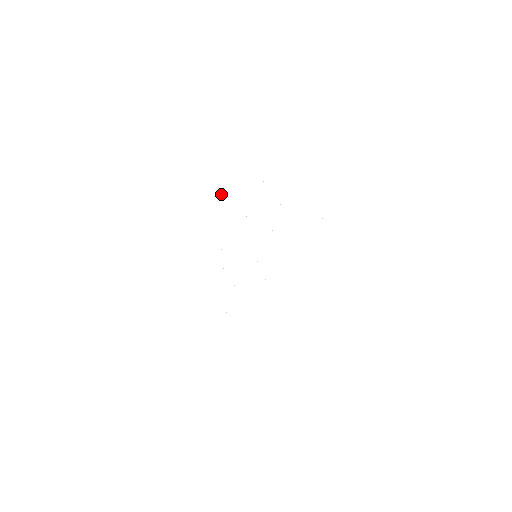
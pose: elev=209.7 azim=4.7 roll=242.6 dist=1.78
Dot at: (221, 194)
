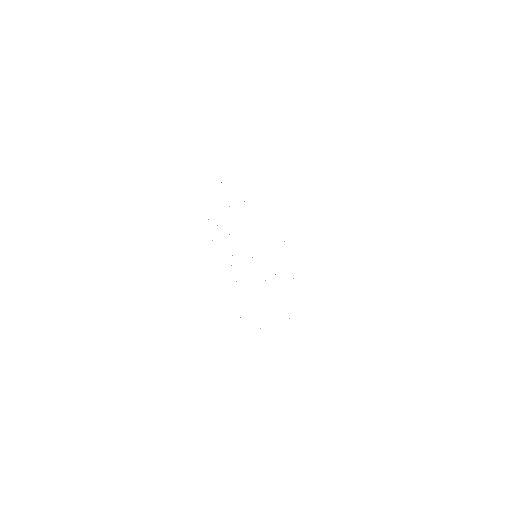
Dot at: occluded
